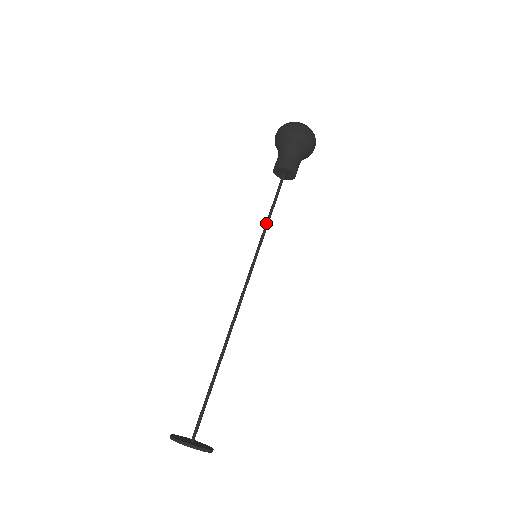
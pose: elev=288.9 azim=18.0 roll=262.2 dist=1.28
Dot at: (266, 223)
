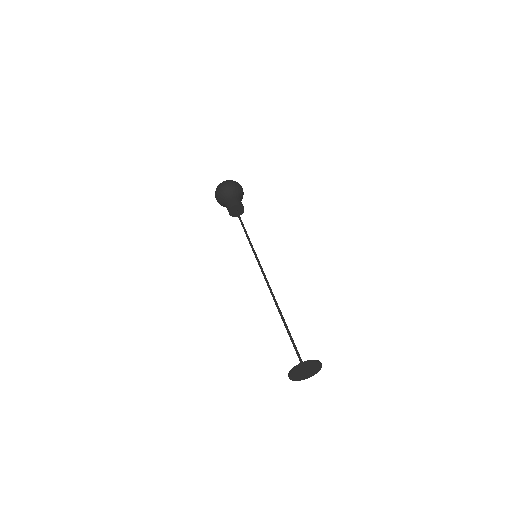
Dot at: (248, 237)
